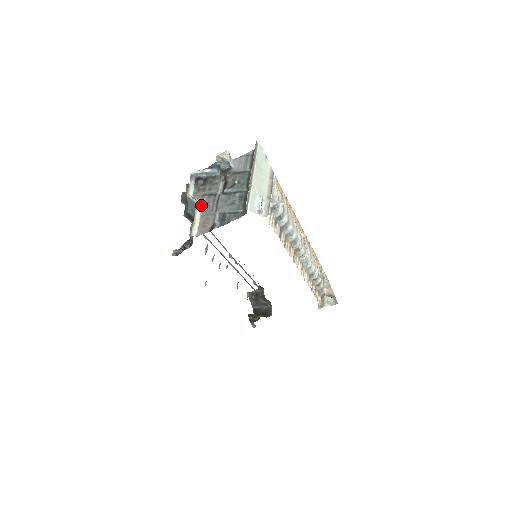
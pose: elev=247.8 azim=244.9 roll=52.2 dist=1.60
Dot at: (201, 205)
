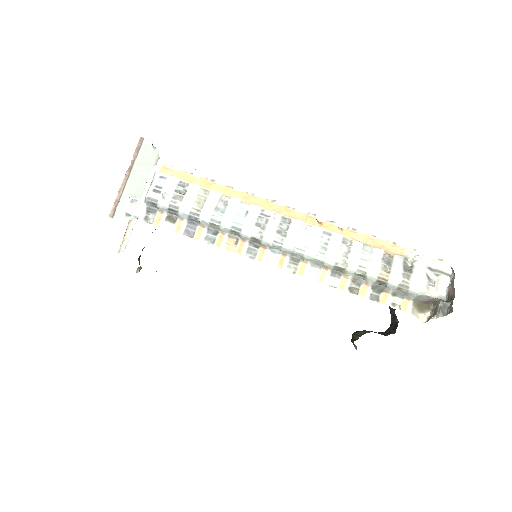
Dot at: (136, 220)
